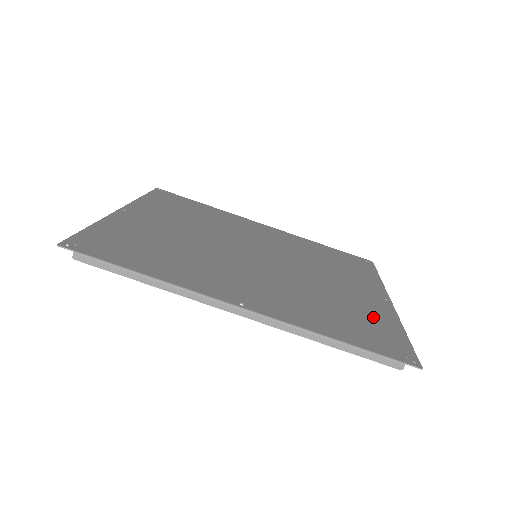
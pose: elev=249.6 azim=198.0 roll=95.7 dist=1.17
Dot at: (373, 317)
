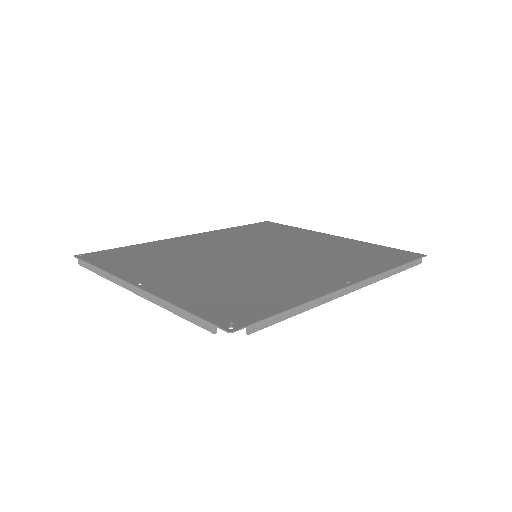
Dot at: (361, 248)
